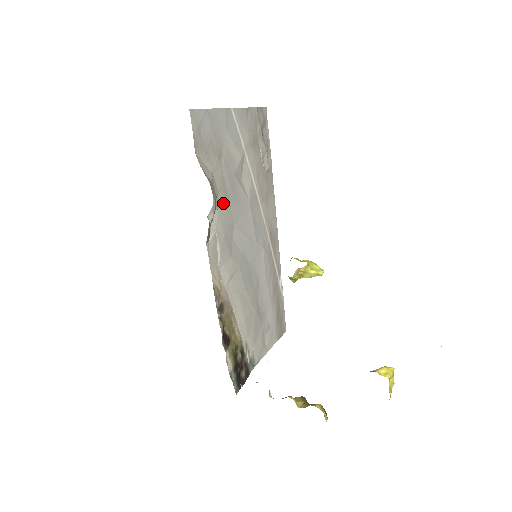
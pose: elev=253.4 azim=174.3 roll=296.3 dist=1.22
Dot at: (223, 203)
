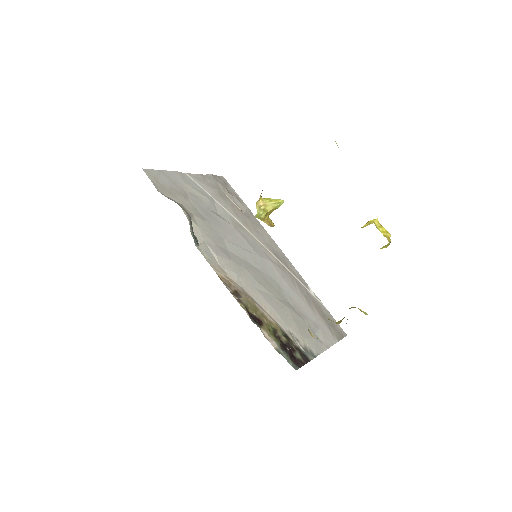
Dot at: (203, 224)
